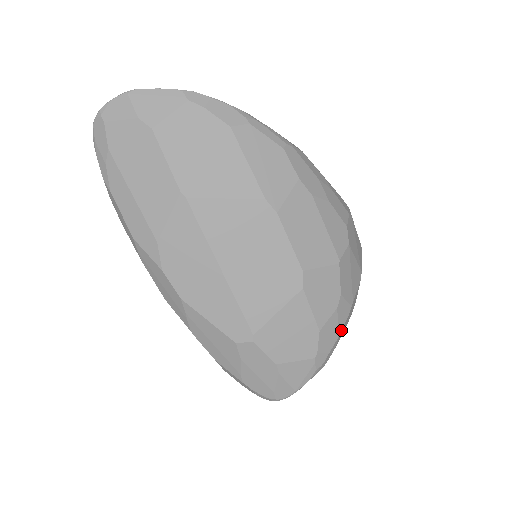
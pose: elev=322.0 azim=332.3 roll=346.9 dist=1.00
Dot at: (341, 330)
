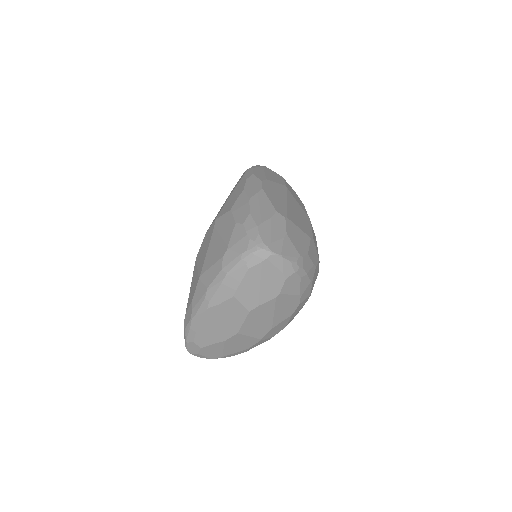
Dot at: (308, 276)
